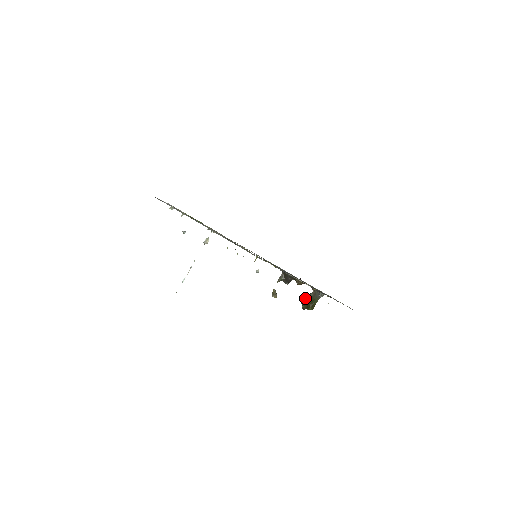
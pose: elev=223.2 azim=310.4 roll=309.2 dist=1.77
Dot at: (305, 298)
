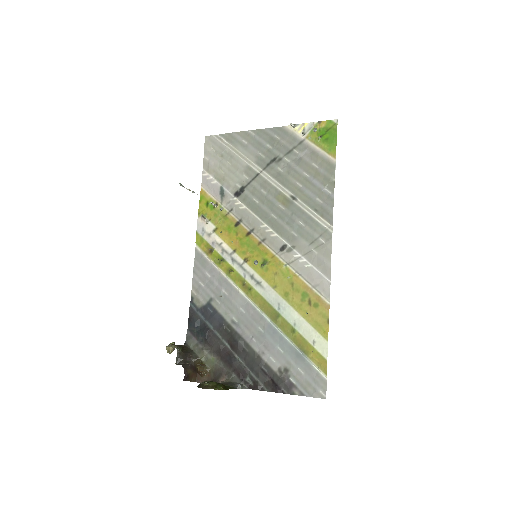
Dot at: occluded
